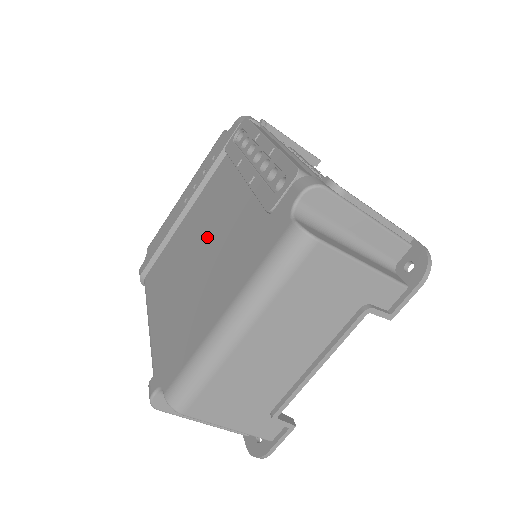
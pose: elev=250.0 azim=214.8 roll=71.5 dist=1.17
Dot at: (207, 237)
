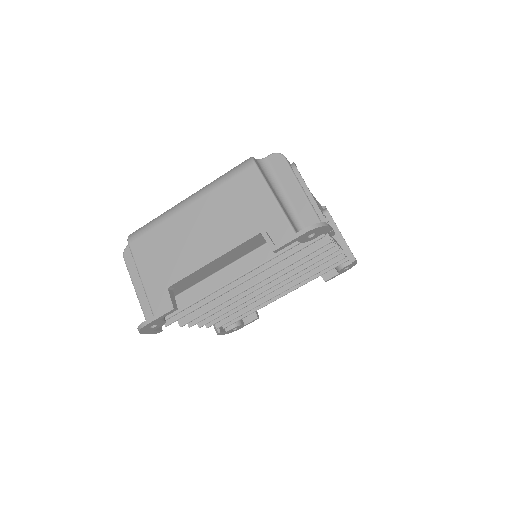
Dot at: occluded
